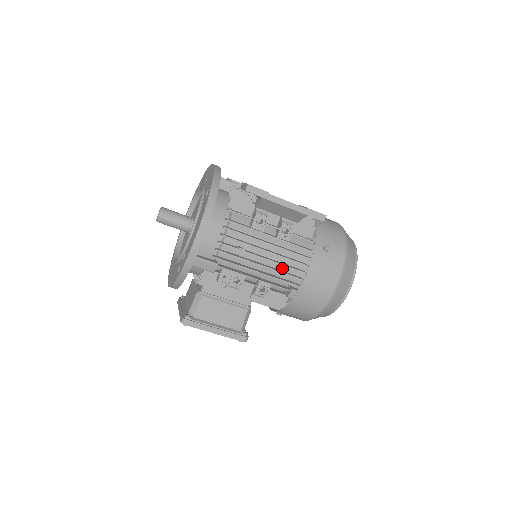
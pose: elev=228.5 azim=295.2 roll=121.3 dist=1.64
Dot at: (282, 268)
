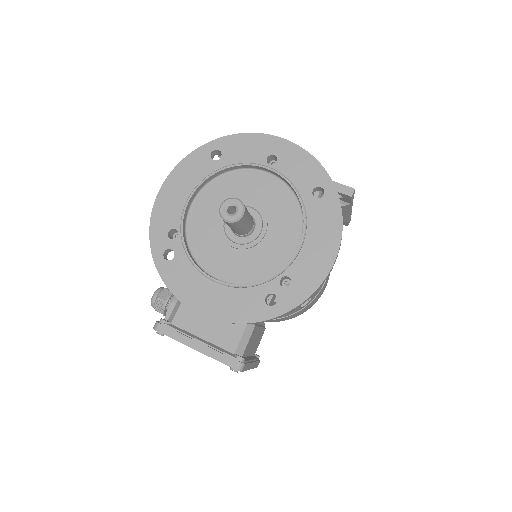
Dot at: occluded
